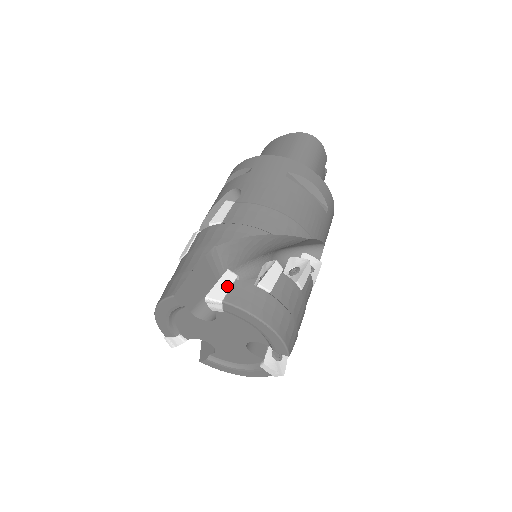
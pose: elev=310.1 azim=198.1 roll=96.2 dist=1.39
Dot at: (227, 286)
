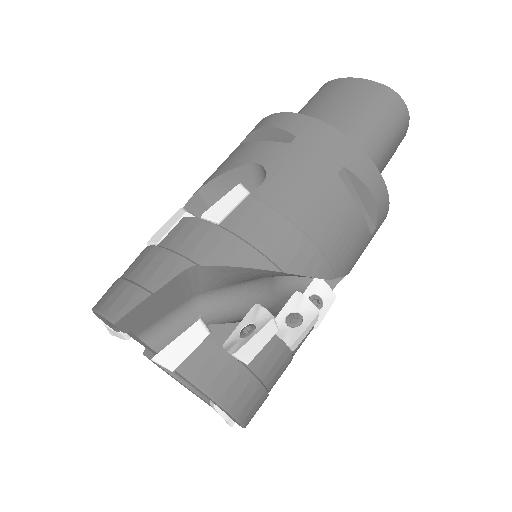
Dot at: (189, 348)
